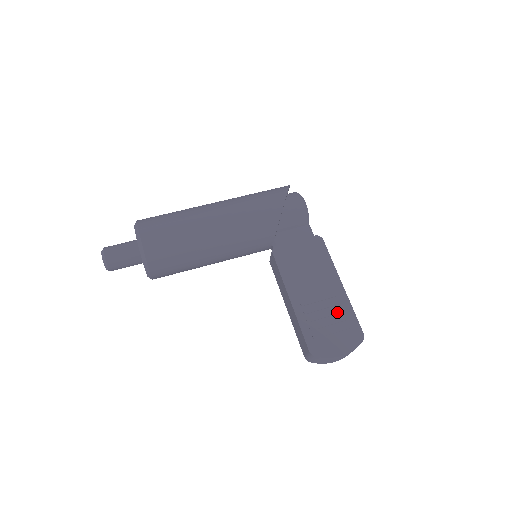
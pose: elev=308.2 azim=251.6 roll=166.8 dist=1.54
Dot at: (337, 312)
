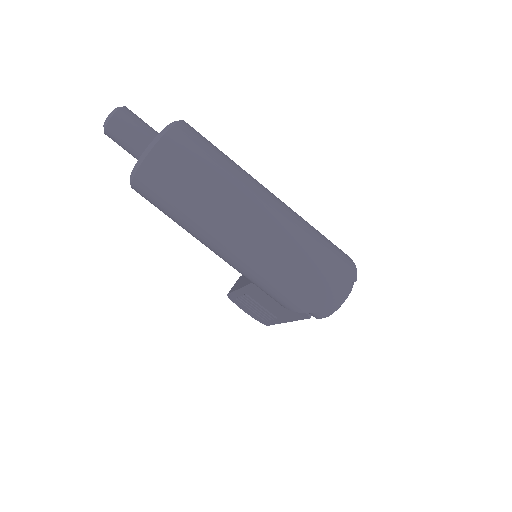
Dot at: (263, 316)
